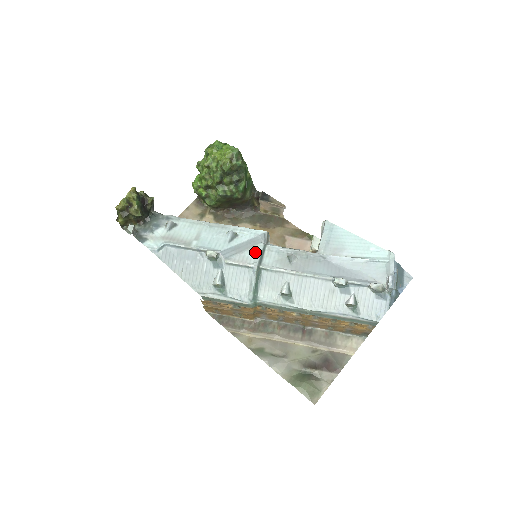
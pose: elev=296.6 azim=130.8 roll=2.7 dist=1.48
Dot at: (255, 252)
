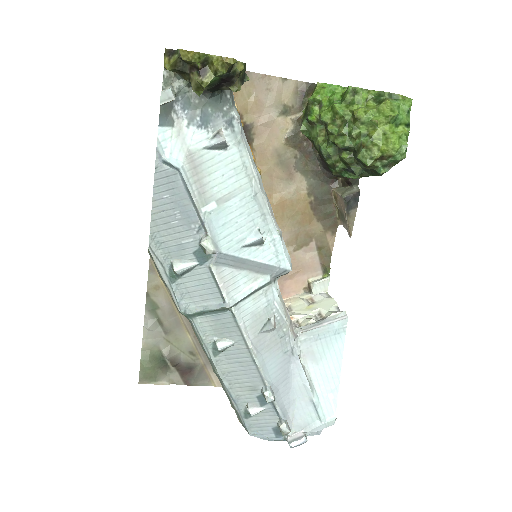
Dot at: (251, 282)
